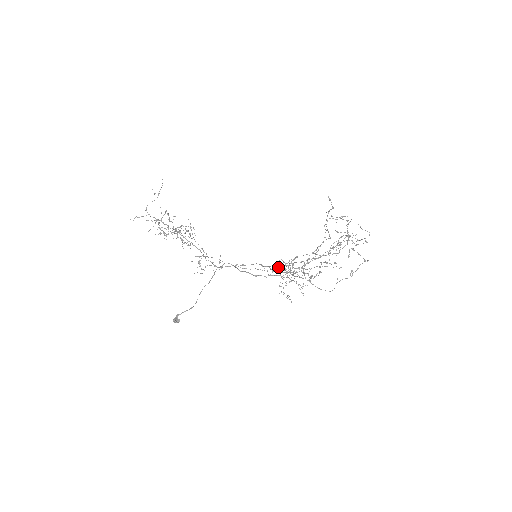
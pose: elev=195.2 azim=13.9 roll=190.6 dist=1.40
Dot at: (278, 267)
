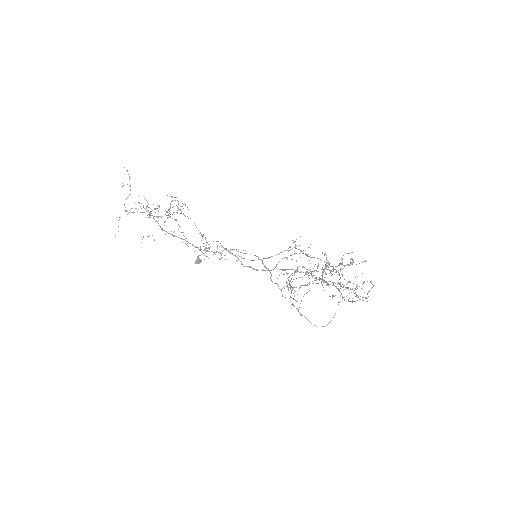
Dot at: occluded
